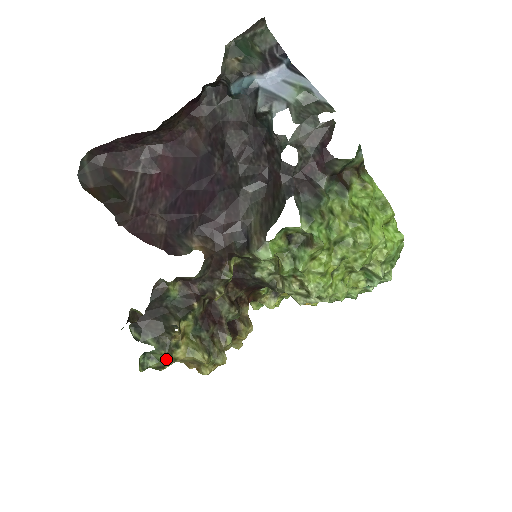
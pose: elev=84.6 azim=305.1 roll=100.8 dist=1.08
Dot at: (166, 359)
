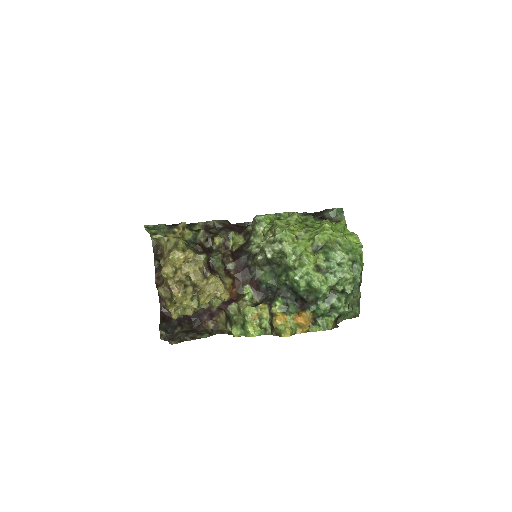
Dot at: (162, 230)
